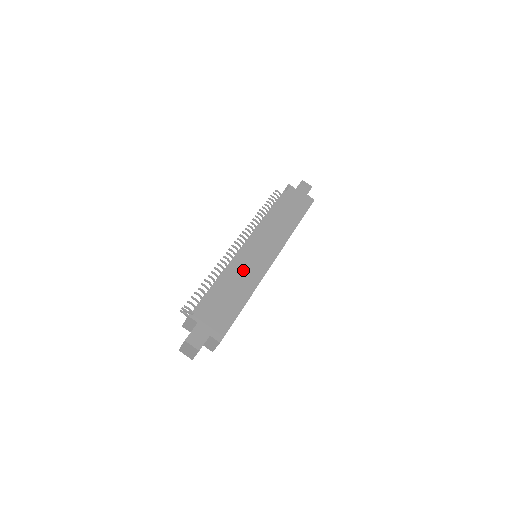
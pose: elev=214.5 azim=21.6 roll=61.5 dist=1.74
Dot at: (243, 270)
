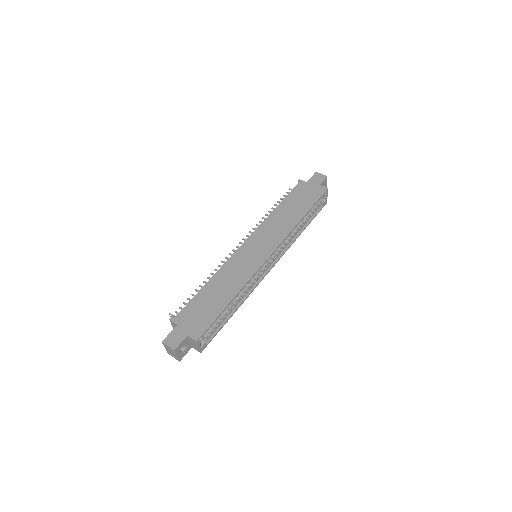
Dot at: (233, 271)
